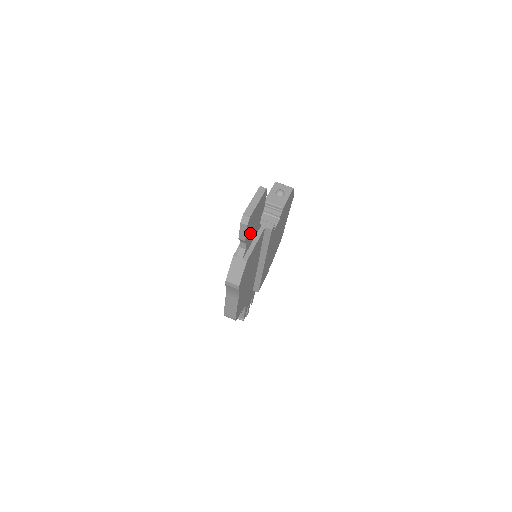
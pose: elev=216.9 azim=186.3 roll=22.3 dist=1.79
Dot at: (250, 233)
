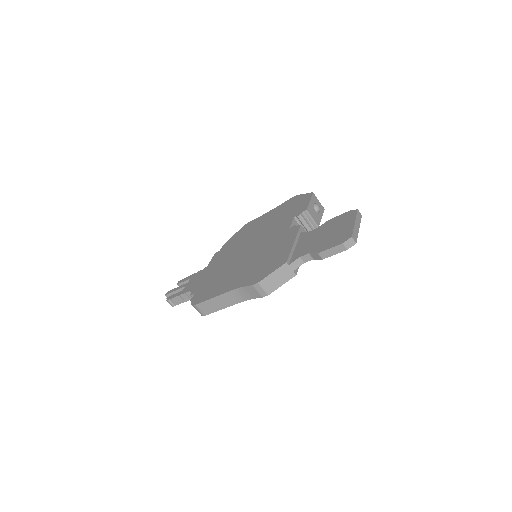
Dot at: occluded
